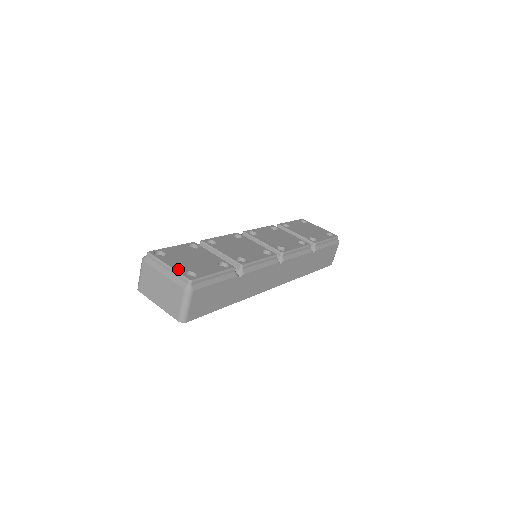
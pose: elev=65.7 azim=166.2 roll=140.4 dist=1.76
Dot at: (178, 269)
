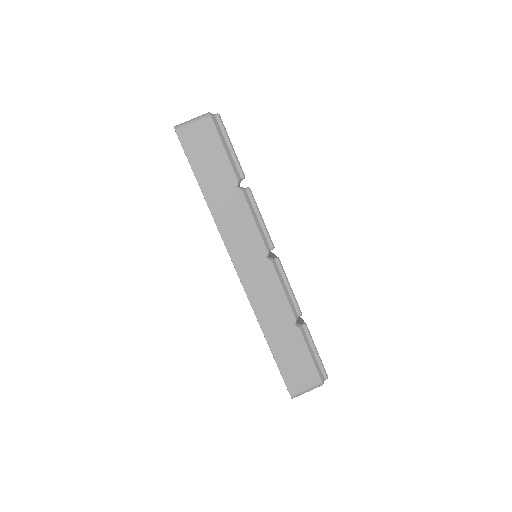
Dot at: occluded
